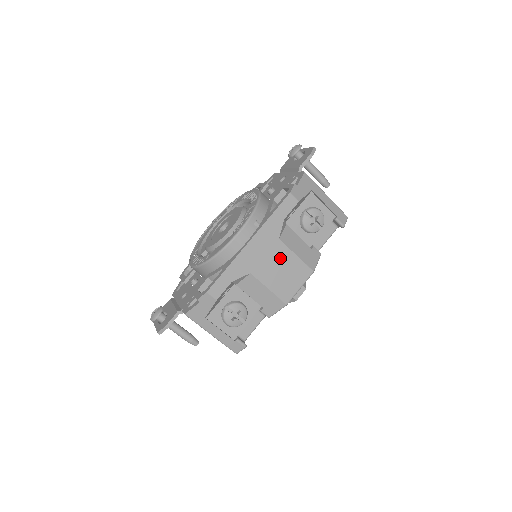
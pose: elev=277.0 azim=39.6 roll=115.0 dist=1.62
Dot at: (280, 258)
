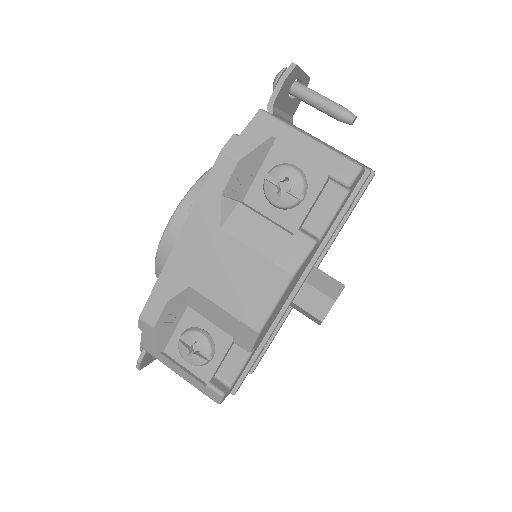
Dot at: (229, 258)
